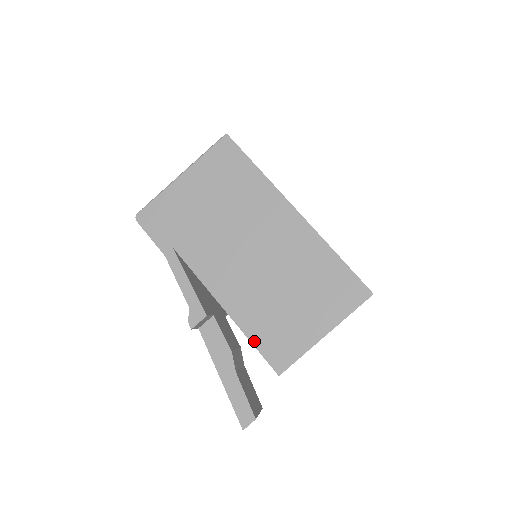
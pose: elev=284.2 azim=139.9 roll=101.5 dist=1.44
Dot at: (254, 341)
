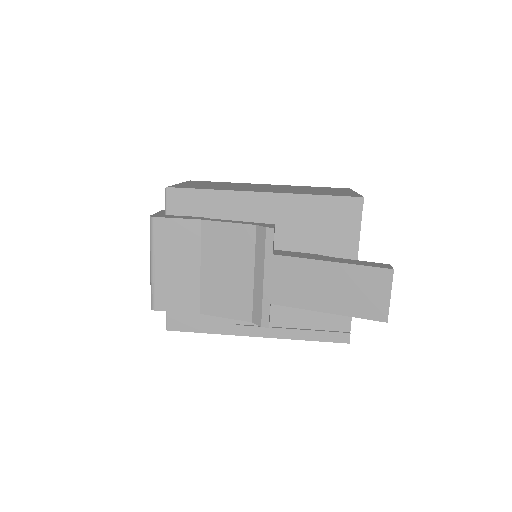
Dot at: (327, 195)
